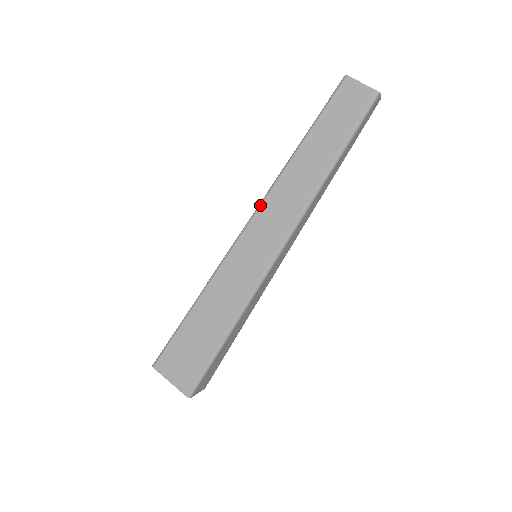
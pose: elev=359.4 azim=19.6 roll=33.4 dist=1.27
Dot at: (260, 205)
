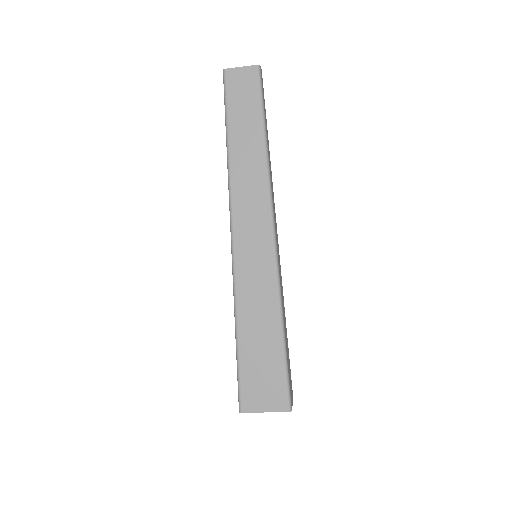
Dot at: (231, 212)
